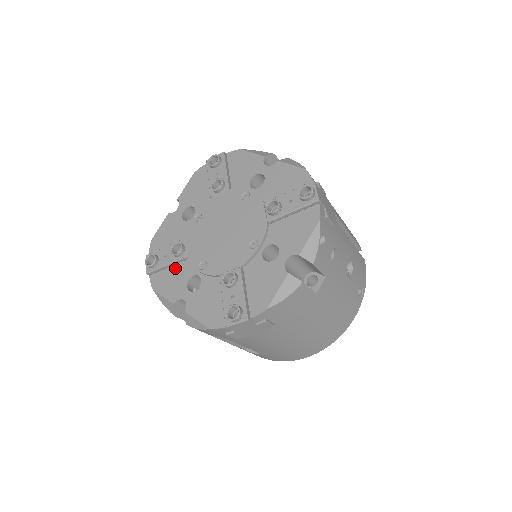
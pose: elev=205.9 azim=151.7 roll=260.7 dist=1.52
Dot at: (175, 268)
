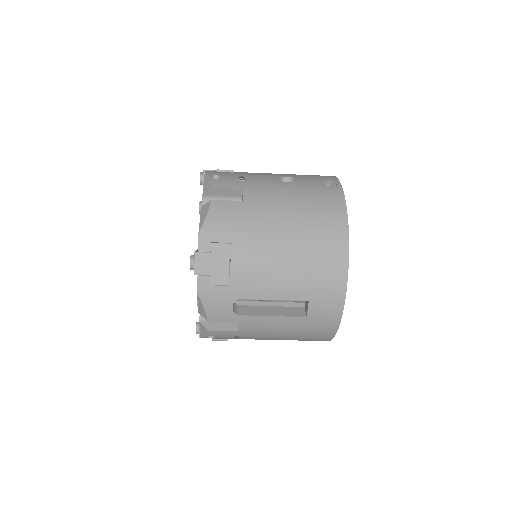
Dot at: occluded
